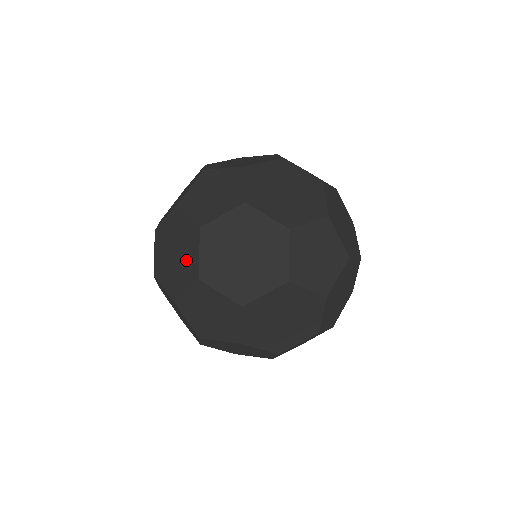
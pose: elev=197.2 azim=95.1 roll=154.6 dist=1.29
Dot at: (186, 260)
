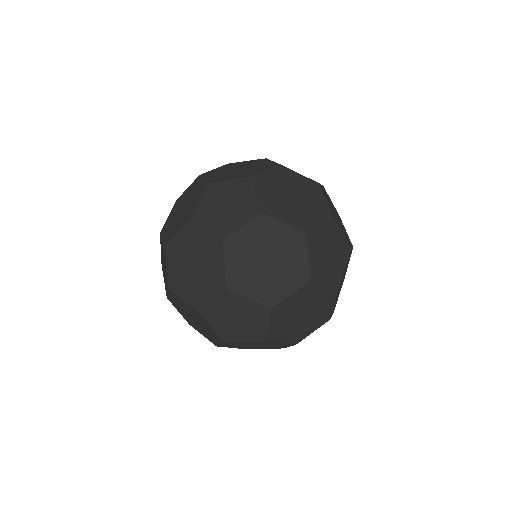
Dot at: (206, 333)
